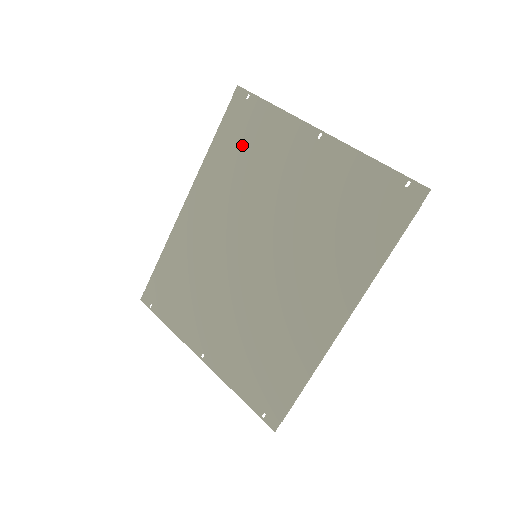
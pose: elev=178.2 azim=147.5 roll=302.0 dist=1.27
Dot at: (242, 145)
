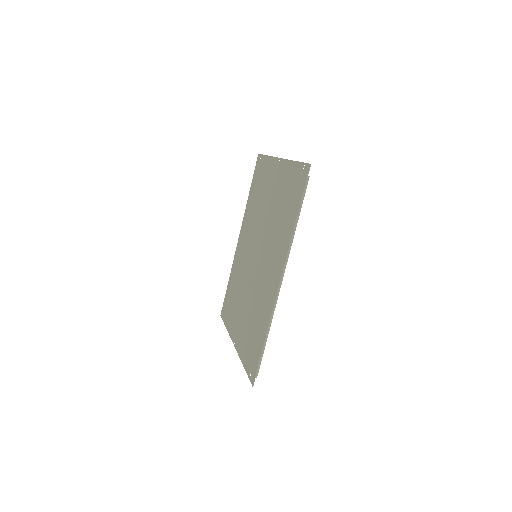
Dot at: (257, 188)
